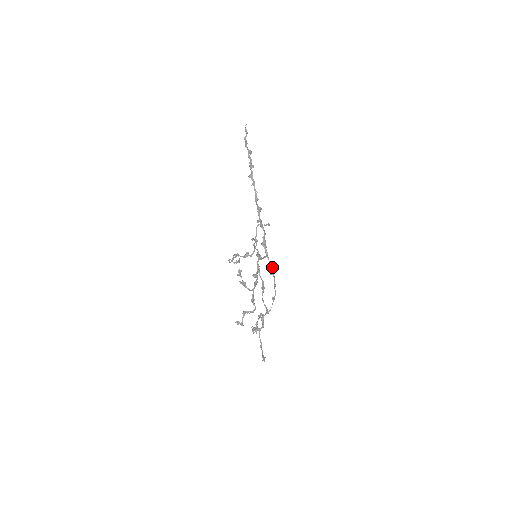
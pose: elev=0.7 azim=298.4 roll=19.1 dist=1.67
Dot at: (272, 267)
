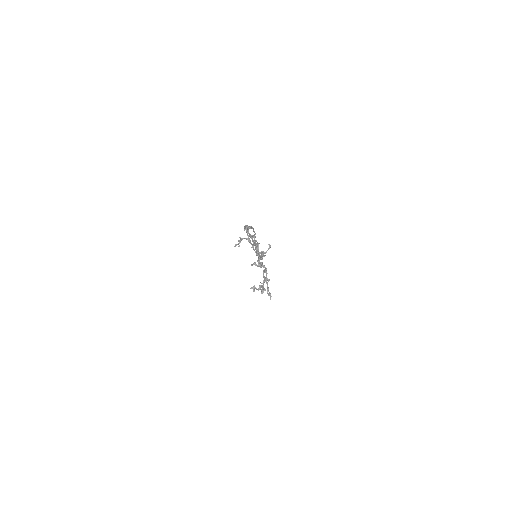
Dot at: occluded
